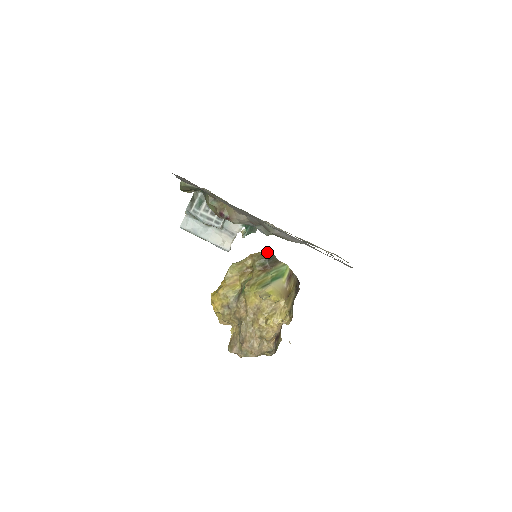
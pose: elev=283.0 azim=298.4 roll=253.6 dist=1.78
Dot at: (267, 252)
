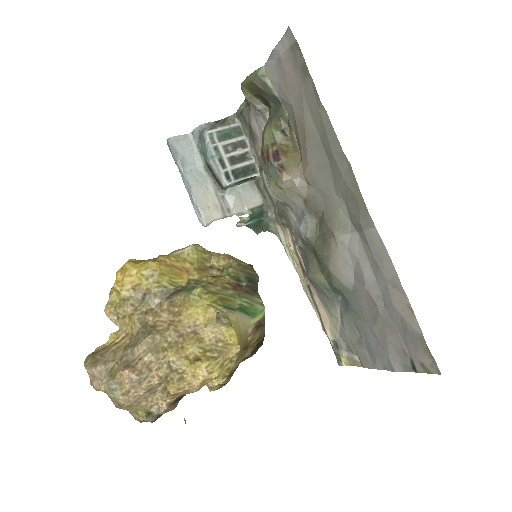
Dot at: (253, 269)
